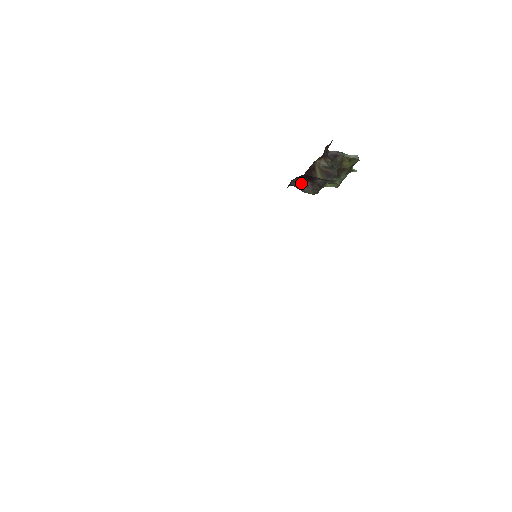
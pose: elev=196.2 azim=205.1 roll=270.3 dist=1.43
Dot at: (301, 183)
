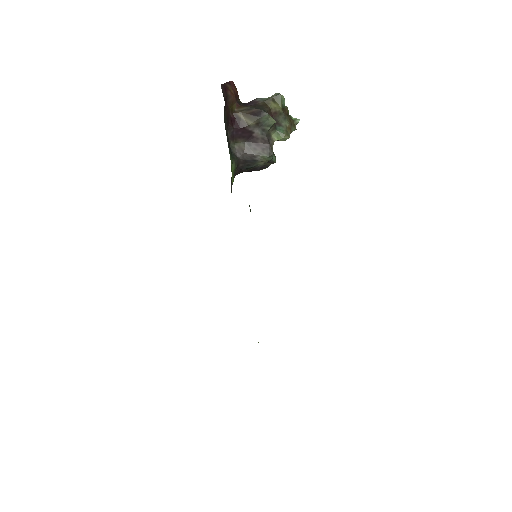
Dot at: (245, 149)
